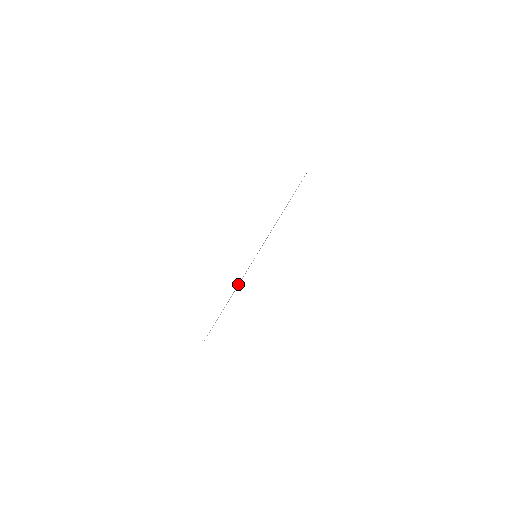
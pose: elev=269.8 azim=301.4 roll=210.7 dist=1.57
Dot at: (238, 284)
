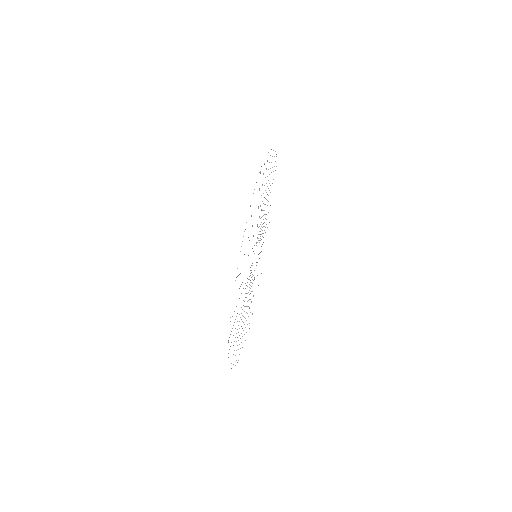
Dot at: occluded
